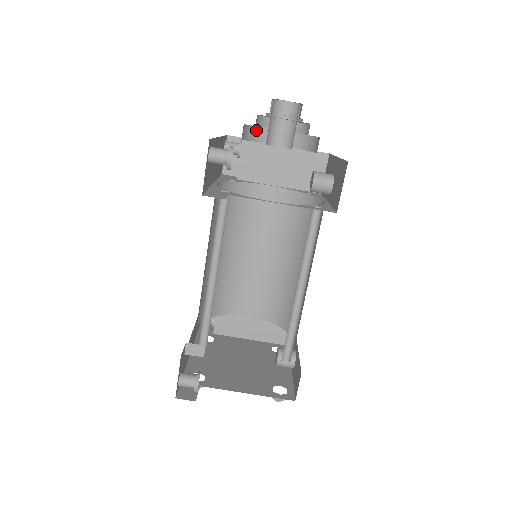
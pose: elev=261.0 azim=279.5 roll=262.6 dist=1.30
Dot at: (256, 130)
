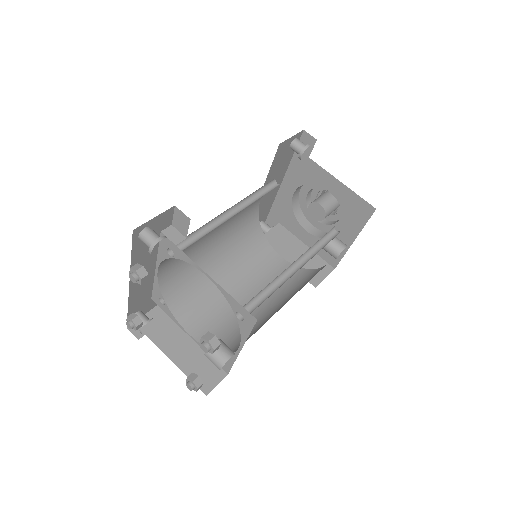
Dot at: (299, 210)
